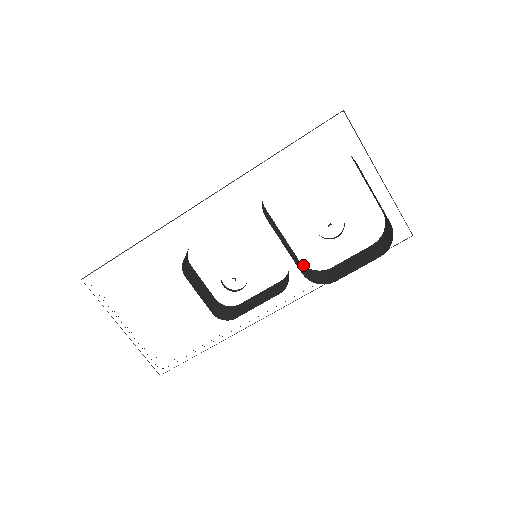
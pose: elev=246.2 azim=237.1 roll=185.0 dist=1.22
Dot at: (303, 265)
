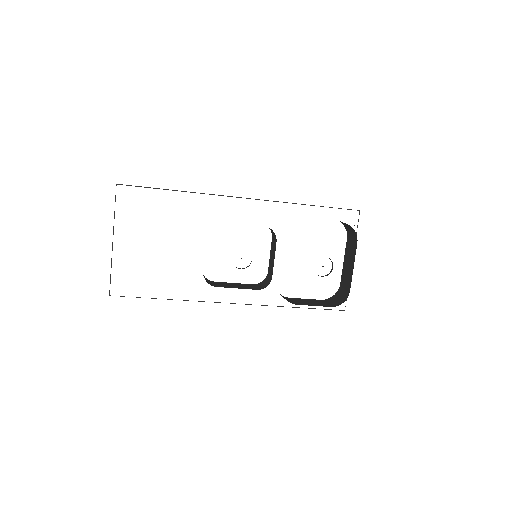
Dot at: occluded
